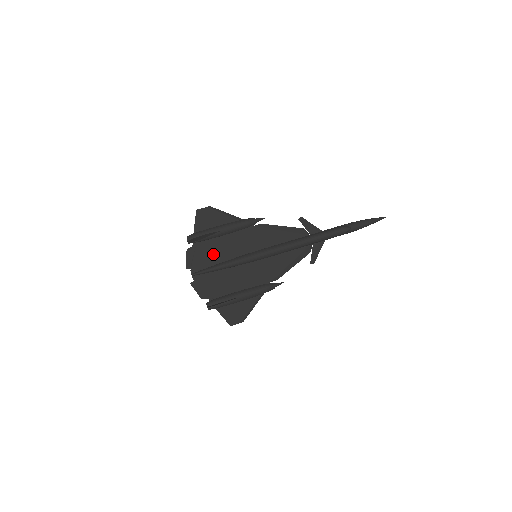
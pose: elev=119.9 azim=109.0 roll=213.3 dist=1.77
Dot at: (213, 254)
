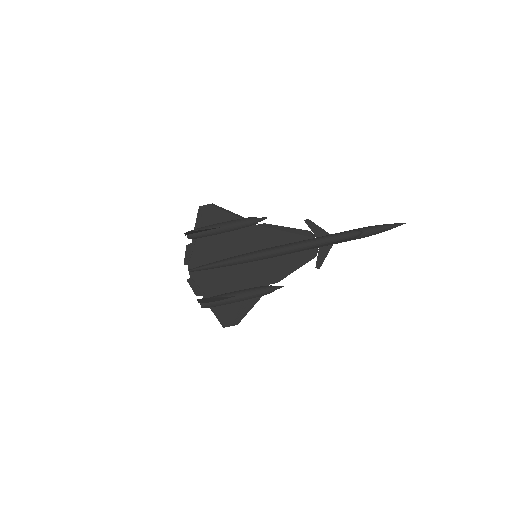
Dot at: (212, 251)
